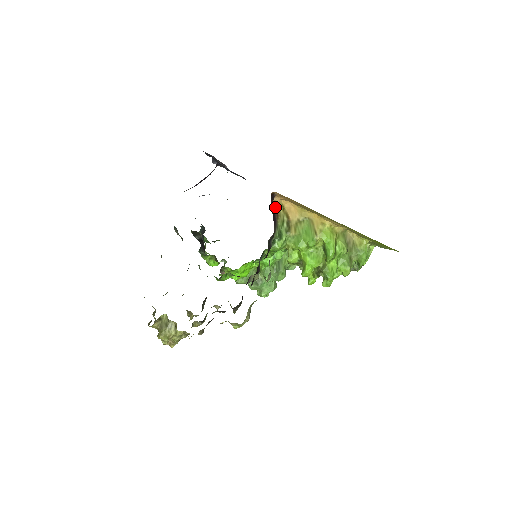
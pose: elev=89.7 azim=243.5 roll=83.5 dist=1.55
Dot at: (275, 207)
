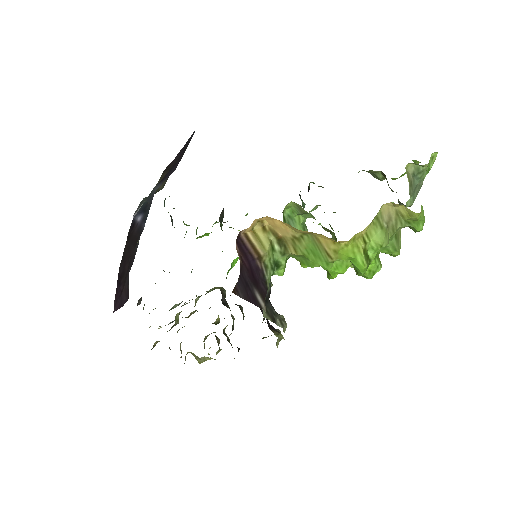
Dot at: (249, 245)
